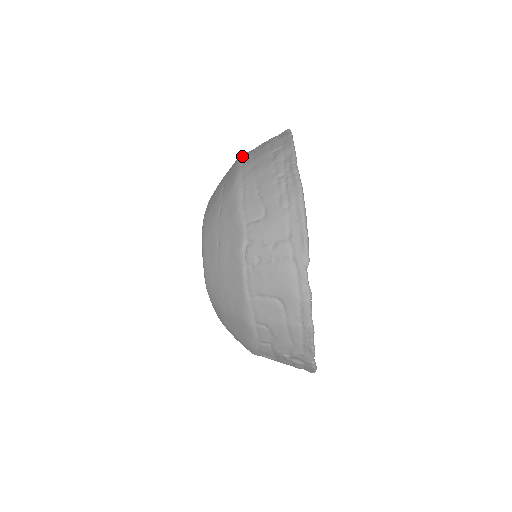
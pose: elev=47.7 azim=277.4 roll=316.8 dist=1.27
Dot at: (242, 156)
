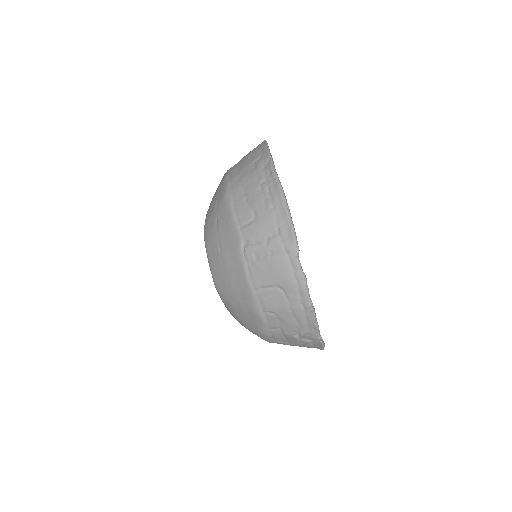
Dot at: (228, 171)
